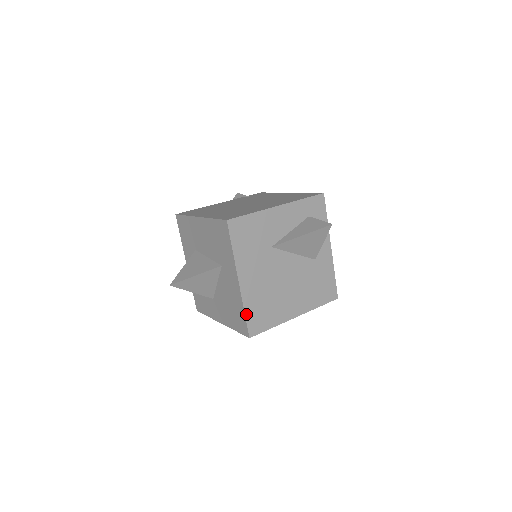
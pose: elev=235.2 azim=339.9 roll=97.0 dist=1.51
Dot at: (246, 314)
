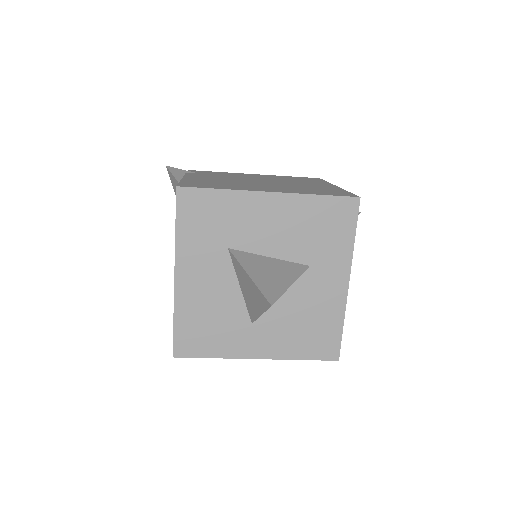
Dot at: (342, 328)
